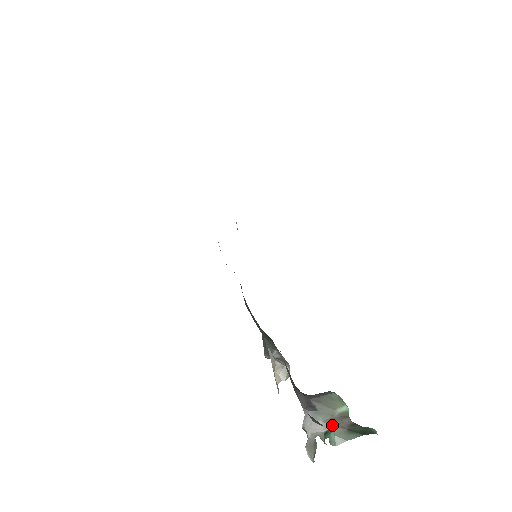
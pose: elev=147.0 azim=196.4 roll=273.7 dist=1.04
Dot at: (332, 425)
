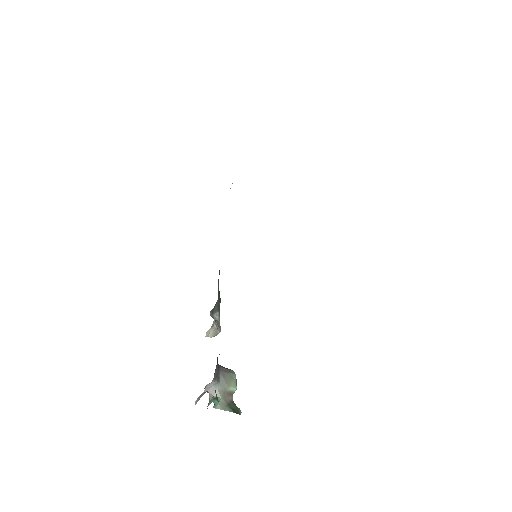
Dot at: (222, 396)
